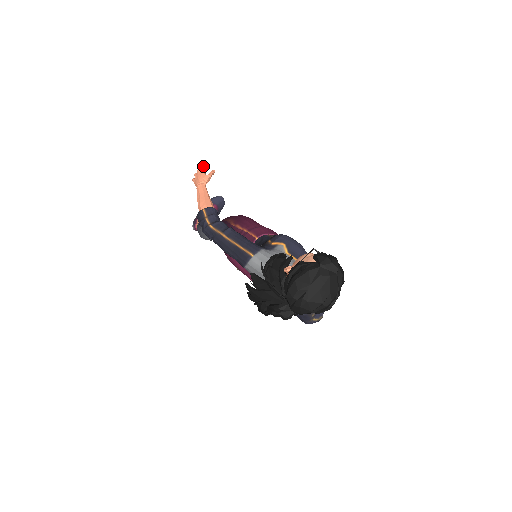
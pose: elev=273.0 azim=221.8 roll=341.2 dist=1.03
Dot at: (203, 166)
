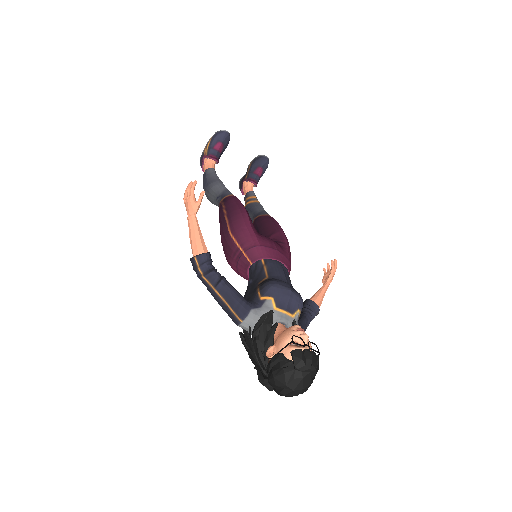
Dot at: (192, 187)
